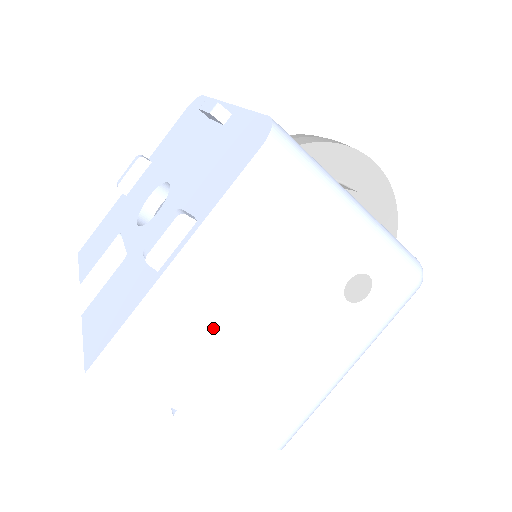
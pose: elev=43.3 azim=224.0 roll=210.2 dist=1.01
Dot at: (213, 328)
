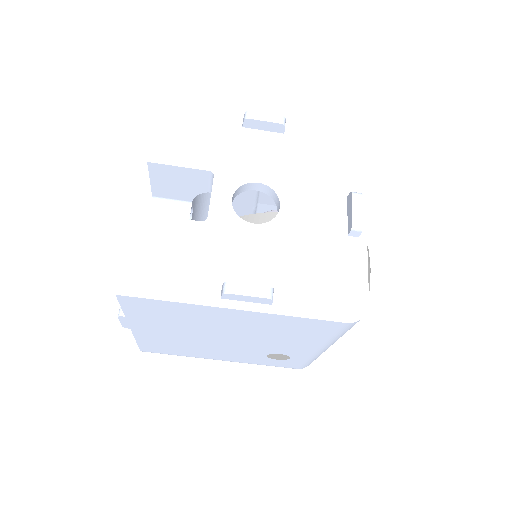
Dot at: (202, 326)
